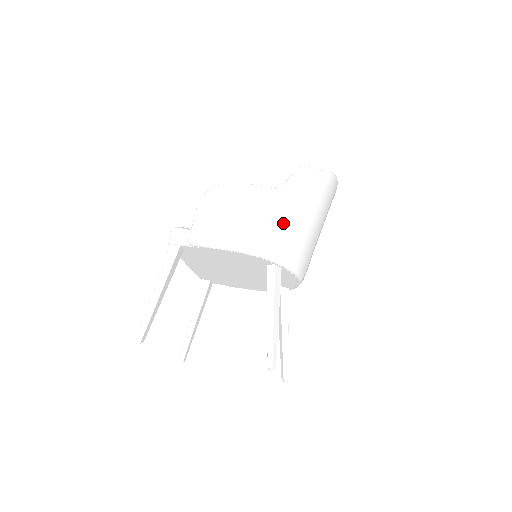
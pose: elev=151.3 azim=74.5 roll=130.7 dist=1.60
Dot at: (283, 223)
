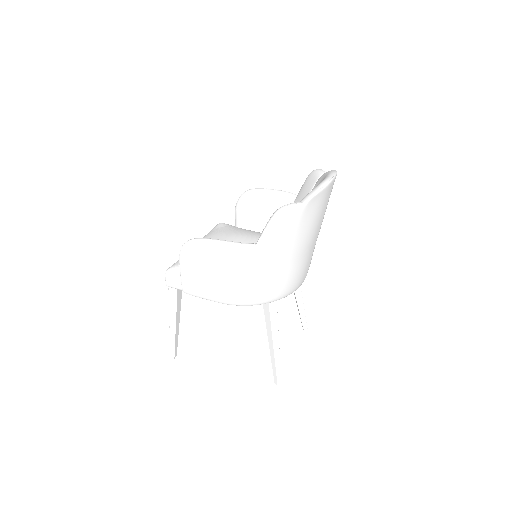
Dot at: (267, 274)
